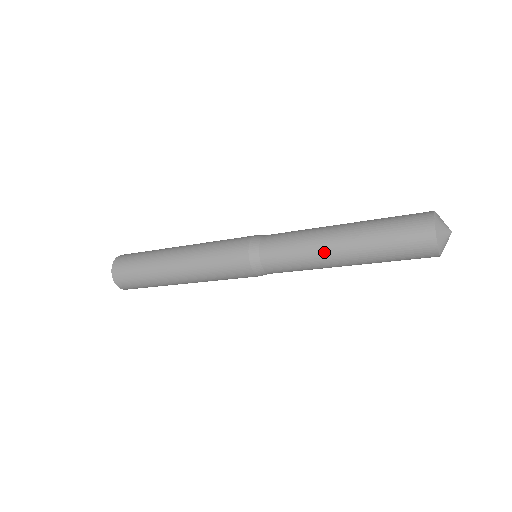
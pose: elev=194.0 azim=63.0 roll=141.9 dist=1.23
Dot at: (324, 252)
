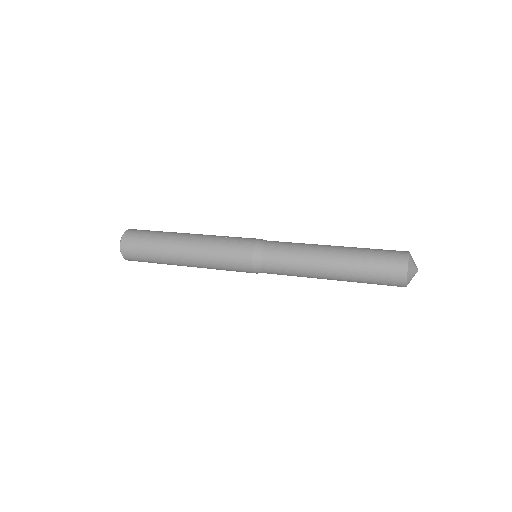
Dot at: (318, 278)
